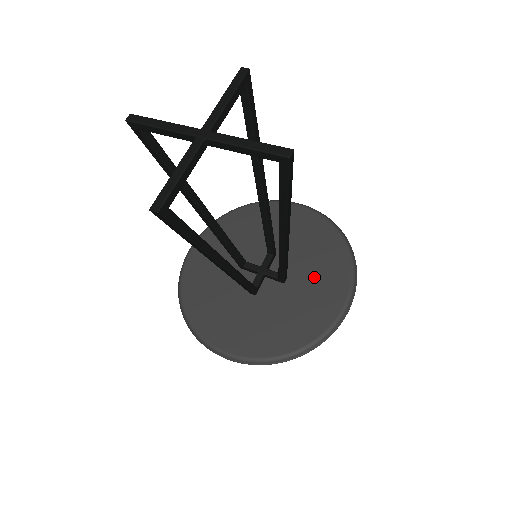
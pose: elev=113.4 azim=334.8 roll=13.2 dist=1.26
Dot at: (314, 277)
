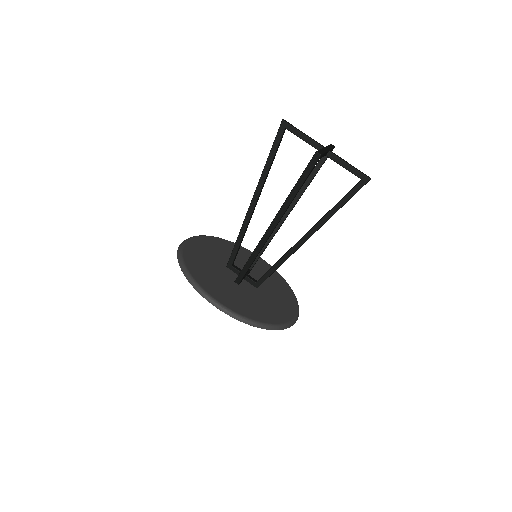
Dot at: (275, 294)
